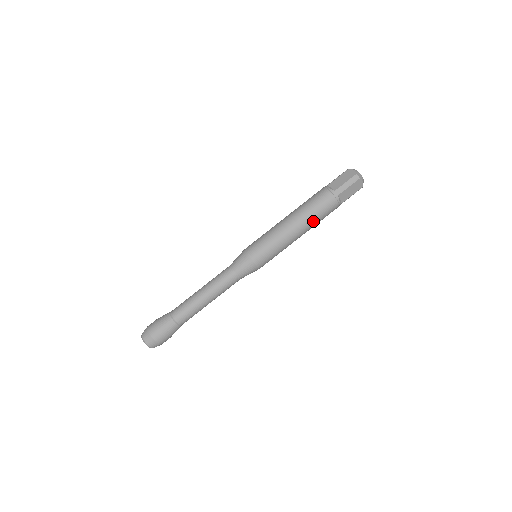
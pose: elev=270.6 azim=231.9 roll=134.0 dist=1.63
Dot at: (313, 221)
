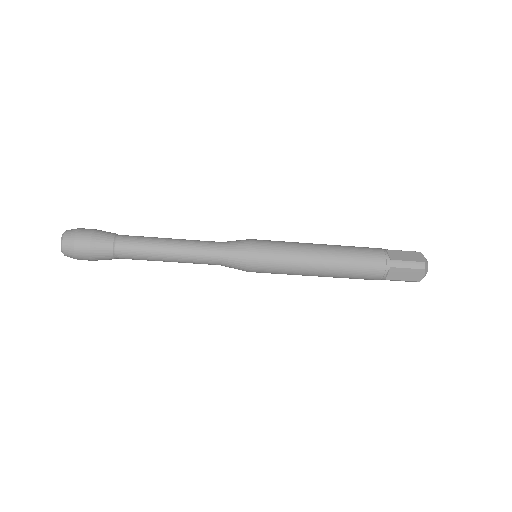
Dot at: occluded
